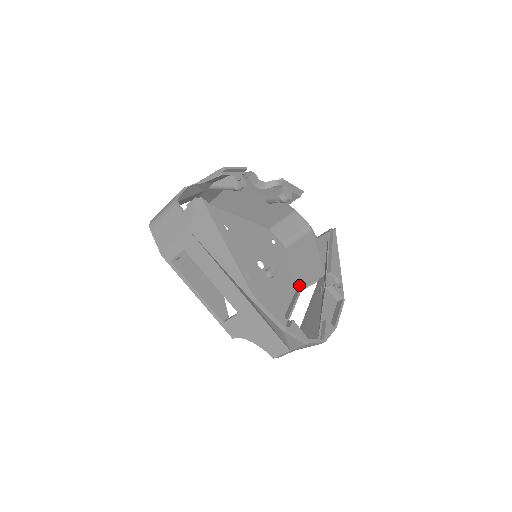
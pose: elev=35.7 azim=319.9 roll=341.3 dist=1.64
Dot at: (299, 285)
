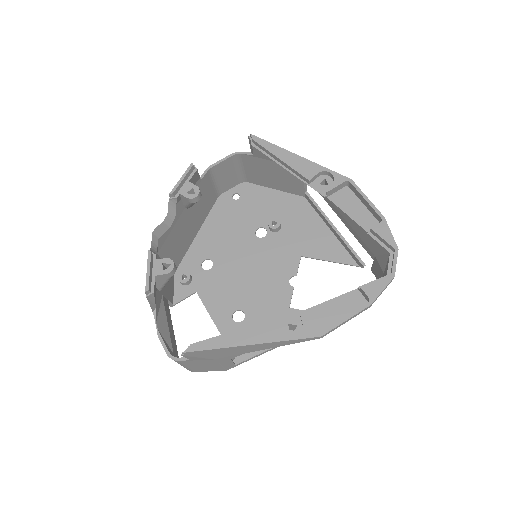
Dot at: (299, 191)
